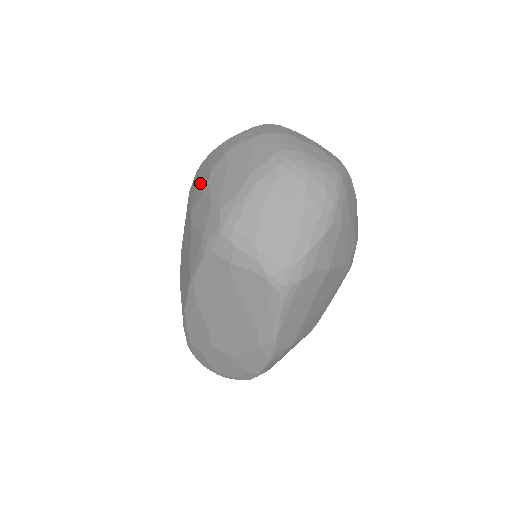
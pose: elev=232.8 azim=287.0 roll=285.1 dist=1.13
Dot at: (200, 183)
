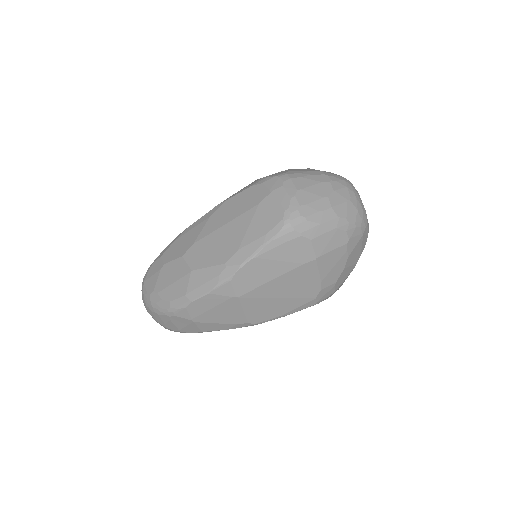
Dot at: occluded
